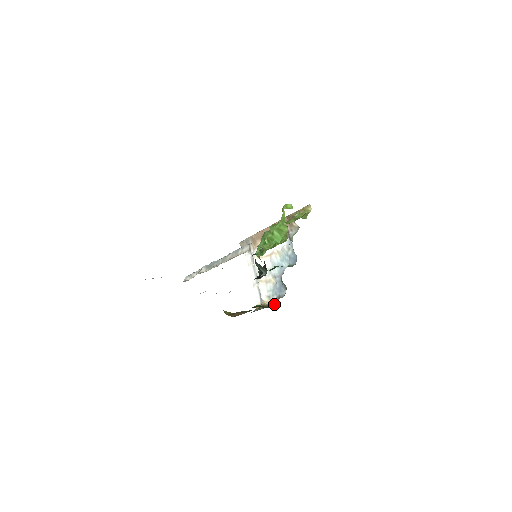
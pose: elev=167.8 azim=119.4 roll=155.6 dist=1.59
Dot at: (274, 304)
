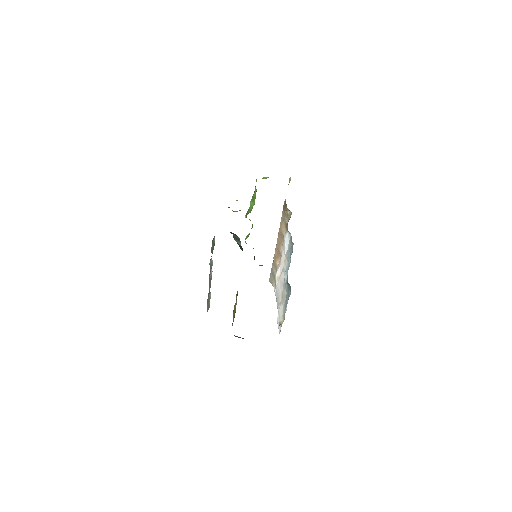
Dot at: occluded
